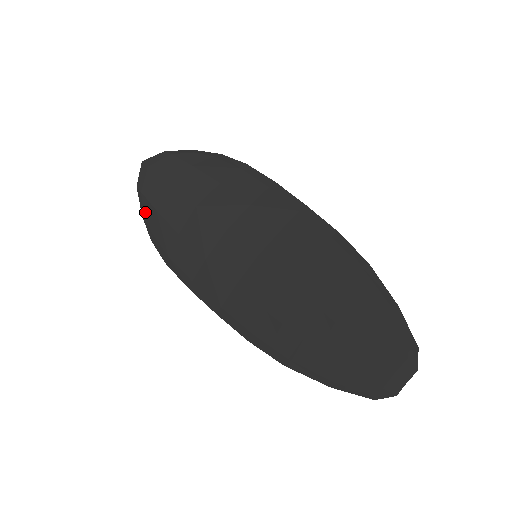
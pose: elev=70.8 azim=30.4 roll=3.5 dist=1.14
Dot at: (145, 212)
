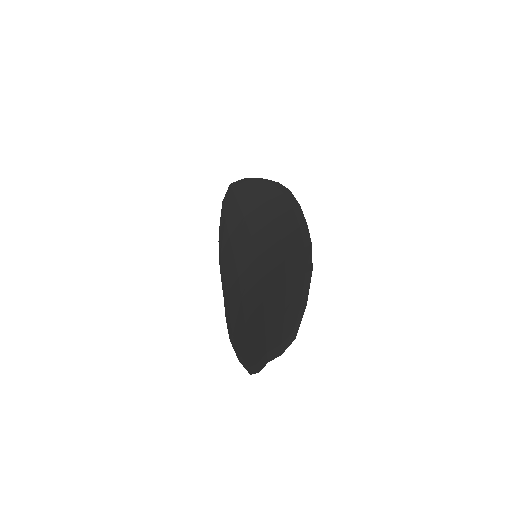
Dot at: (221, 220)
